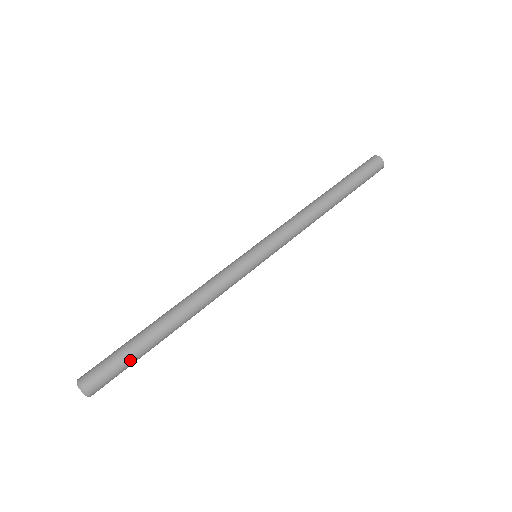
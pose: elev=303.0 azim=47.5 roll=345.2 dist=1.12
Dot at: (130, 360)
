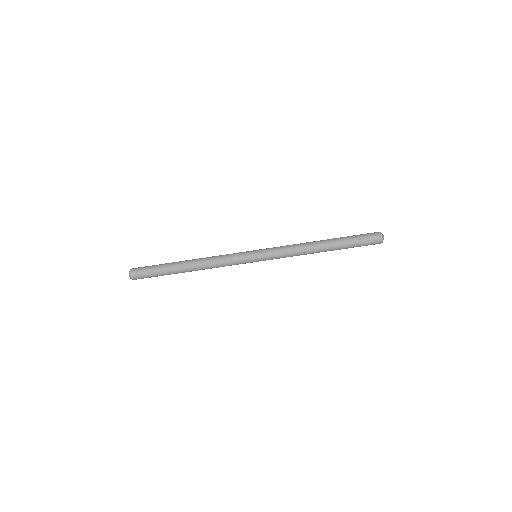
Dot at: (157, 273)
